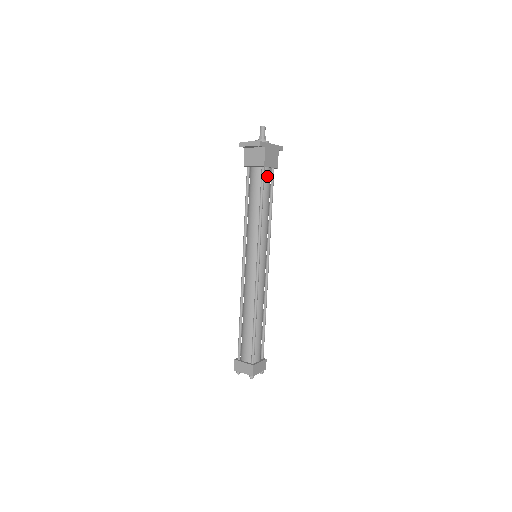
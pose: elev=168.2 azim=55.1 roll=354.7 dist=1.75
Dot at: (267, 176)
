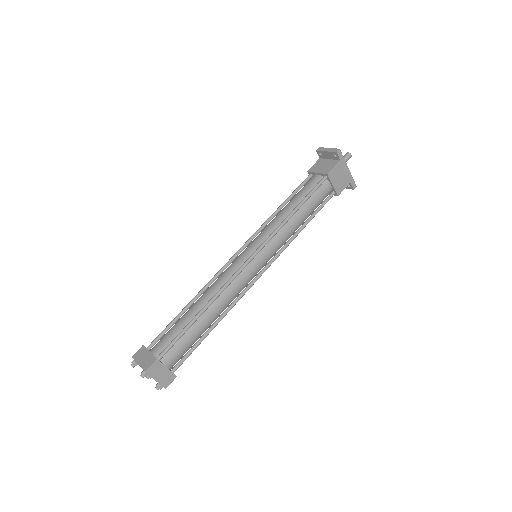
Dot at: (324, 189)
